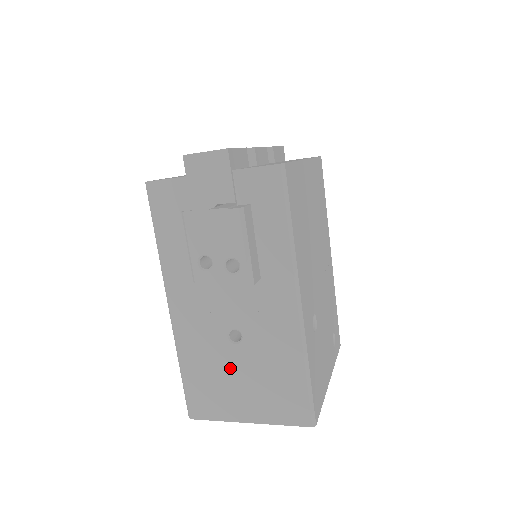
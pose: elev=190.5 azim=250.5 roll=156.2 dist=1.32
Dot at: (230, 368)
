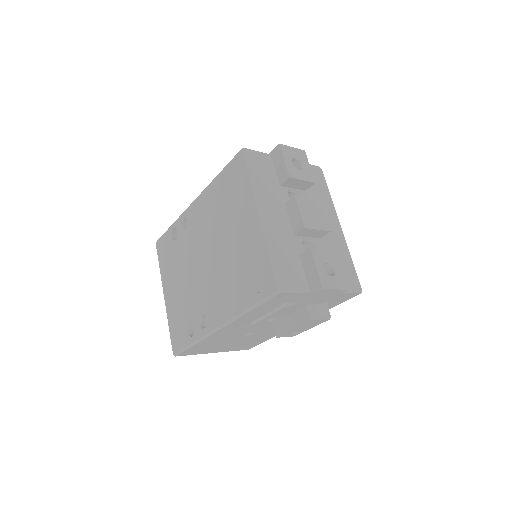
Dot at: (229, 342)
